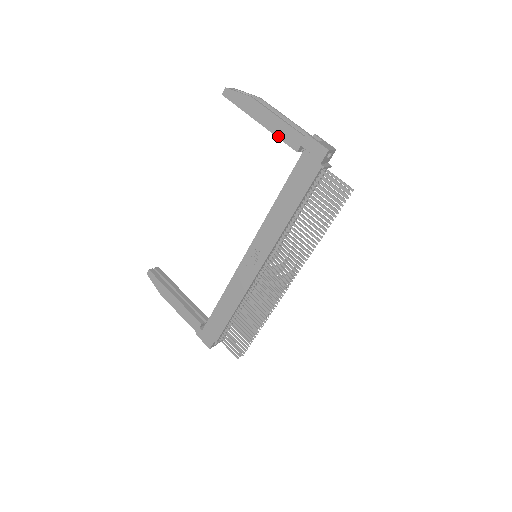
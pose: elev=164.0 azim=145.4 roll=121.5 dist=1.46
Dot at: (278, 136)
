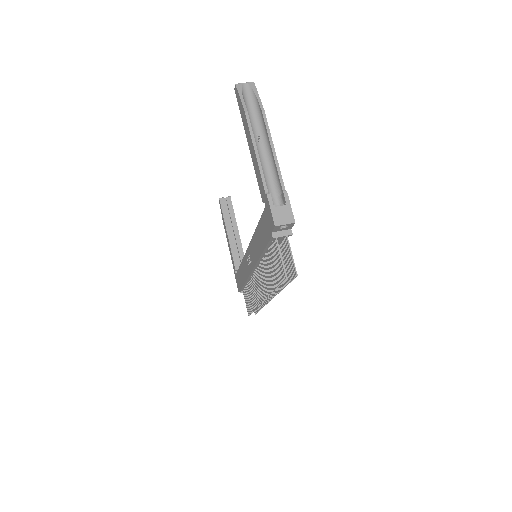
Dot at: (255, 173)
